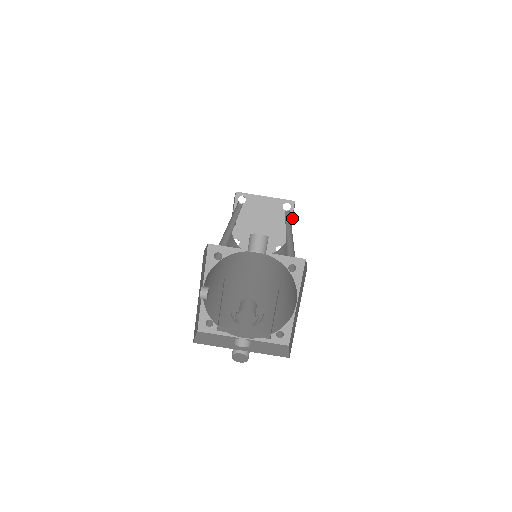
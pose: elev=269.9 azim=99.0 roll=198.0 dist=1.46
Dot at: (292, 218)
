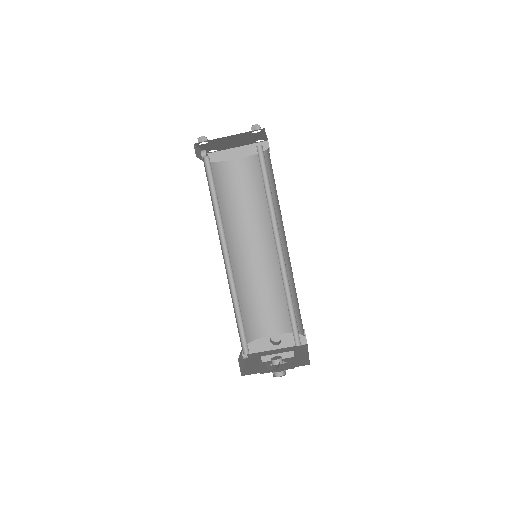
Dot at: occluded
